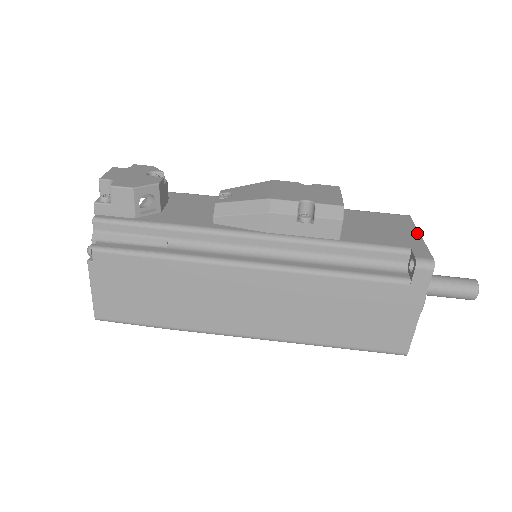
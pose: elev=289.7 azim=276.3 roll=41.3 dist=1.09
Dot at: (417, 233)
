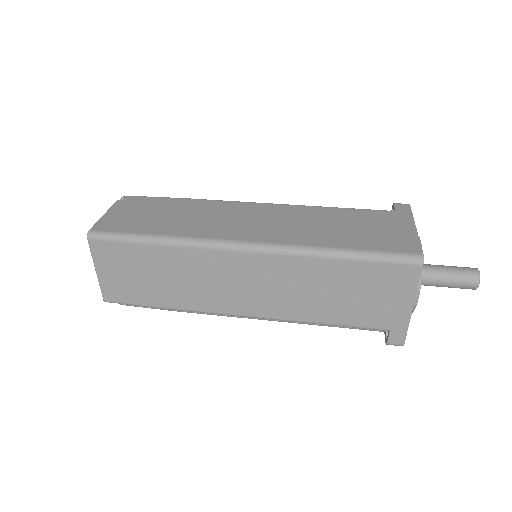
Dot at: occluded
